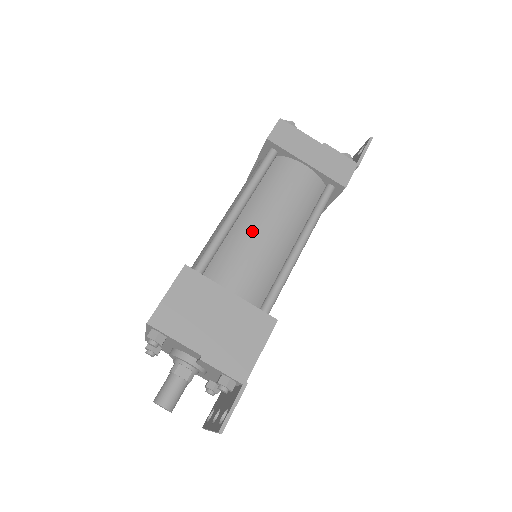
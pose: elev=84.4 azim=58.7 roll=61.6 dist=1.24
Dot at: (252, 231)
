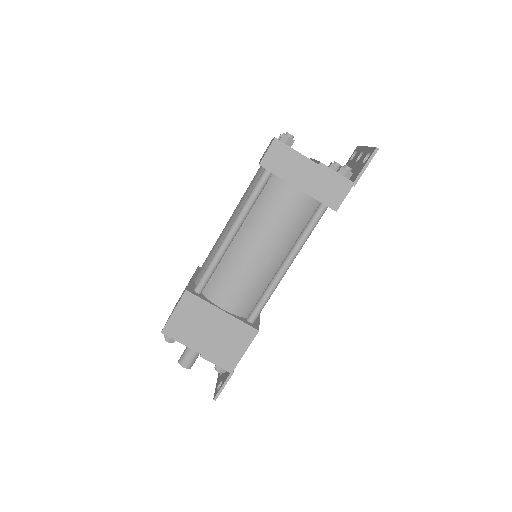
Dot at: (242, 257)
